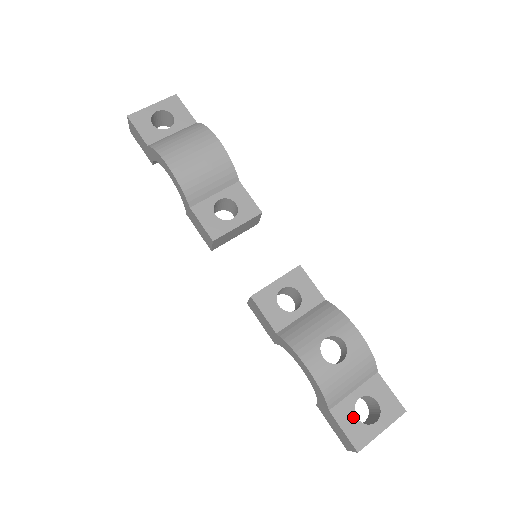
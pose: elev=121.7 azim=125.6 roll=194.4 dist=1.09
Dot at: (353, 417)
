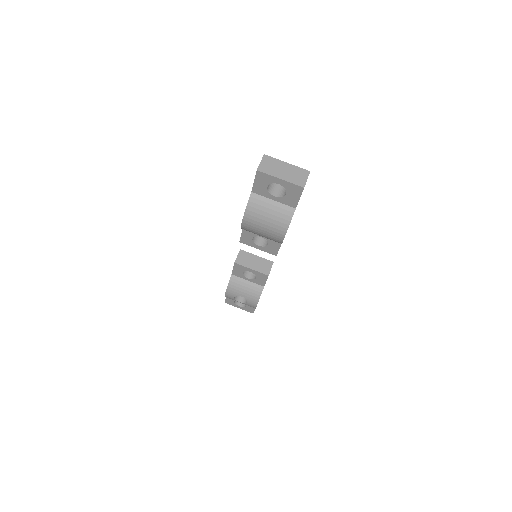
Dot at: (233, 300)
